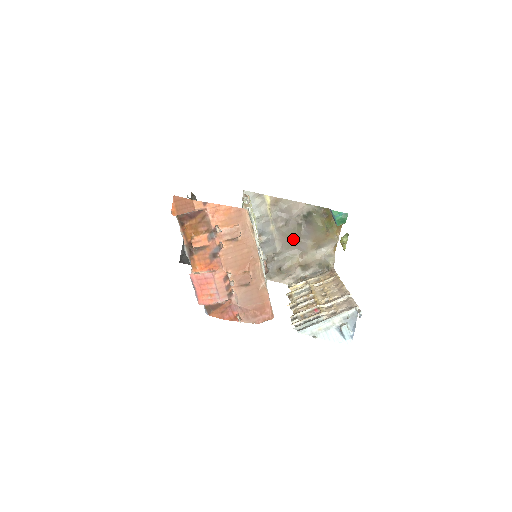
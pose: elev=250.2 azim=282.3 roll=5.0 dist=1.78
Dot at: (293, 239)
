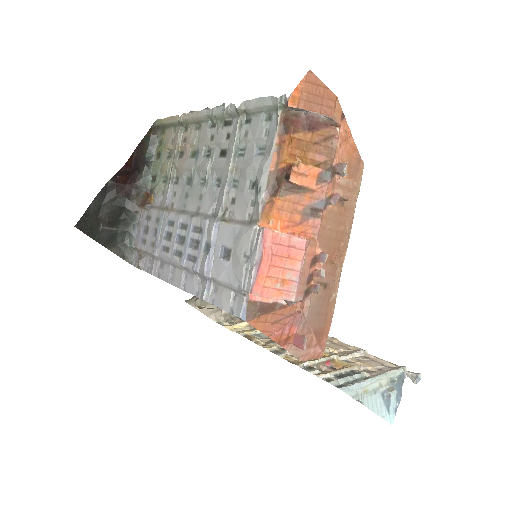
Dot at: occluded
